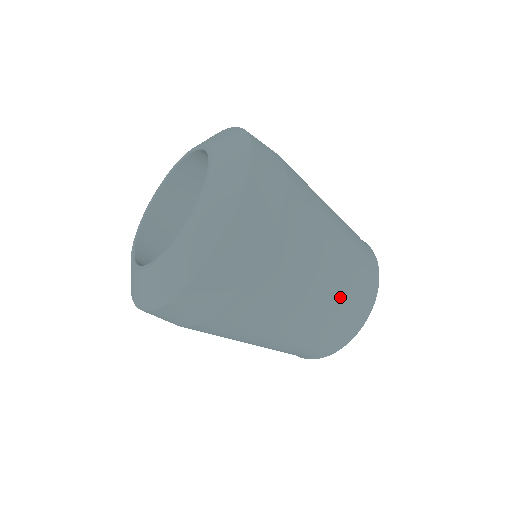
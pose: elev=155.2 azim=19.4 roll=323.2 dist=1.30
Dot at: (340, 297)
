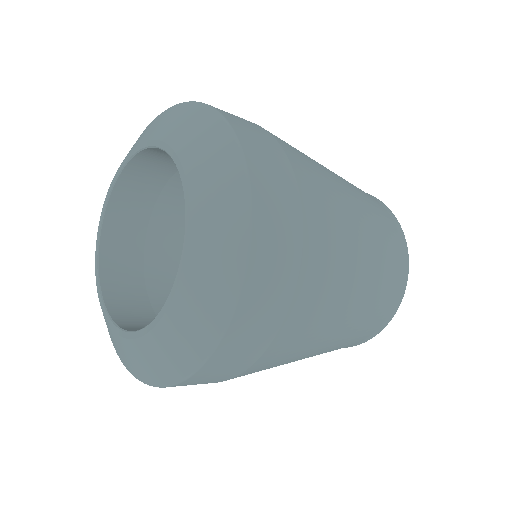
Dot at: (380, 270)
